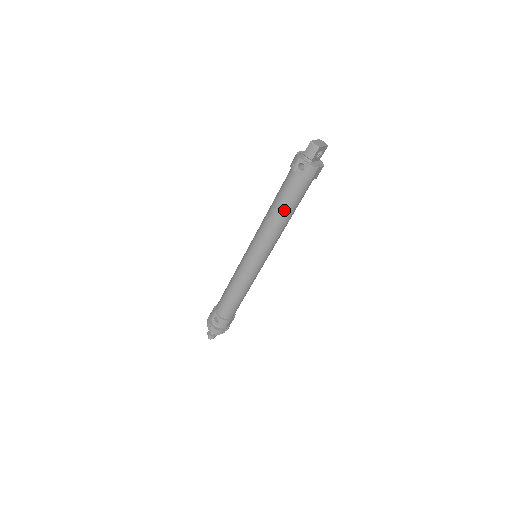
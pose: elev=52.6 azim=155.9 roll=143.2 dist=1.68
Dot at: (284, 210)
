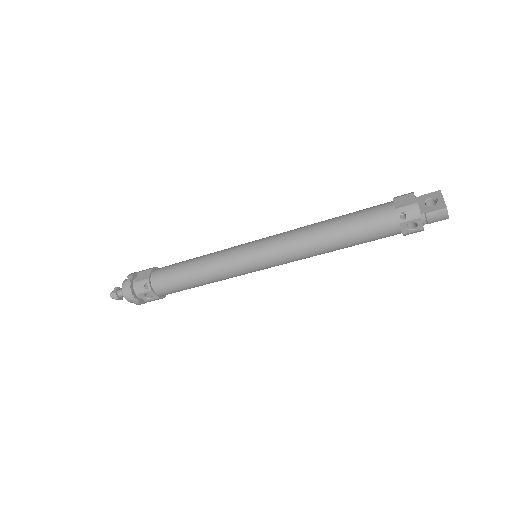
Dot at: (347, 247)
